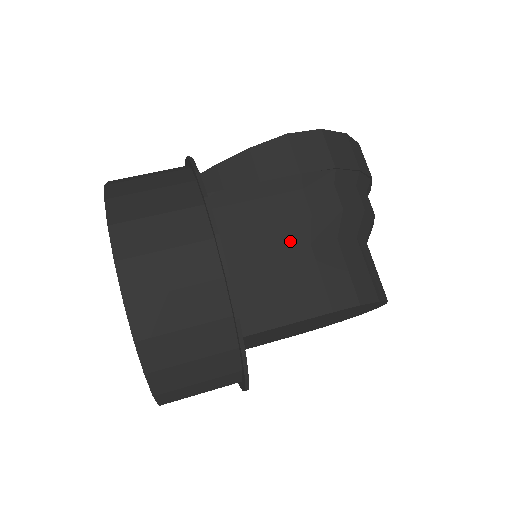
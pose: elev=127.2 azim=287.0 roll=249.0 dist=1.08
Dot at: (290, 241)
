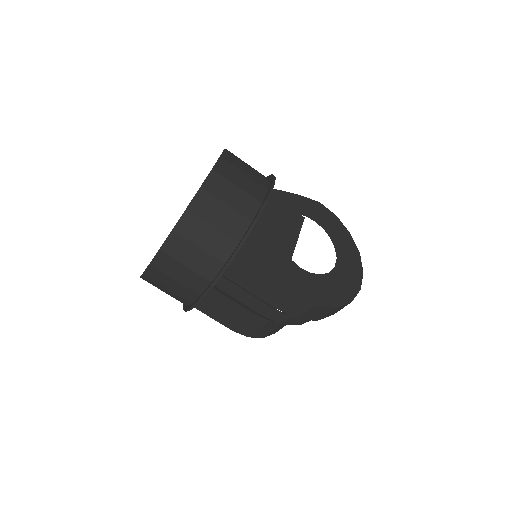
Dot at: (245, 307)
